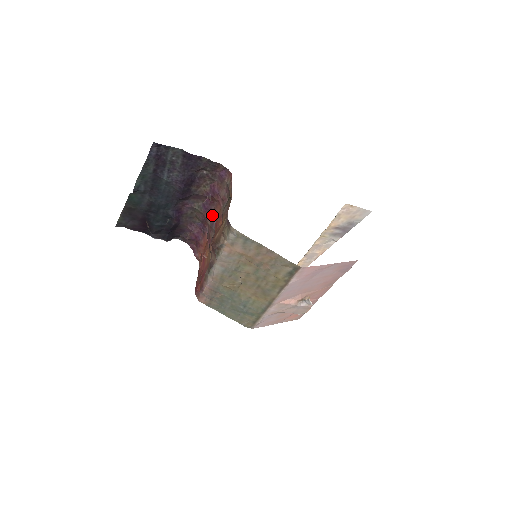
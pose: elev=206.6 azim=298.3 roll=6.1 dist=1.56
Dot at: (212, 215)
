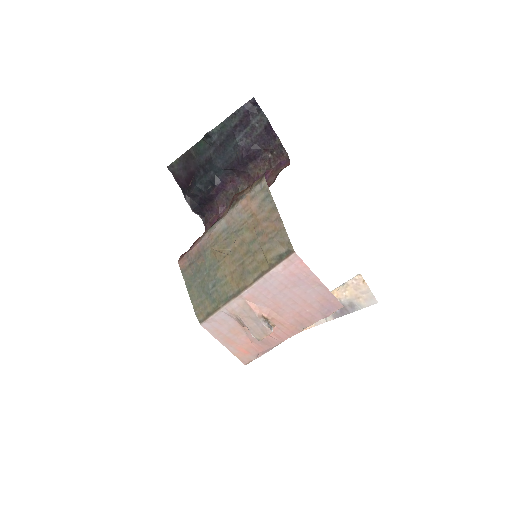
Dot at: occluded
